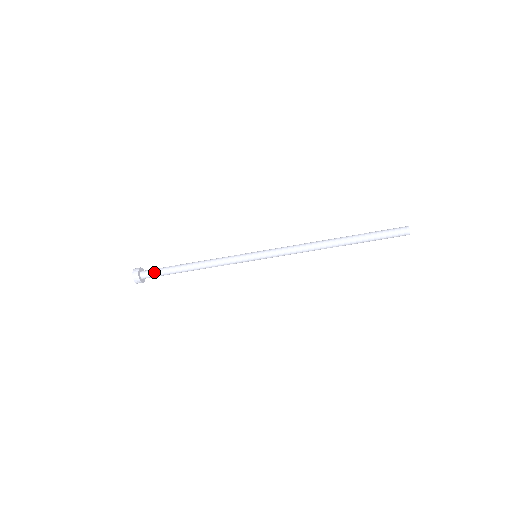
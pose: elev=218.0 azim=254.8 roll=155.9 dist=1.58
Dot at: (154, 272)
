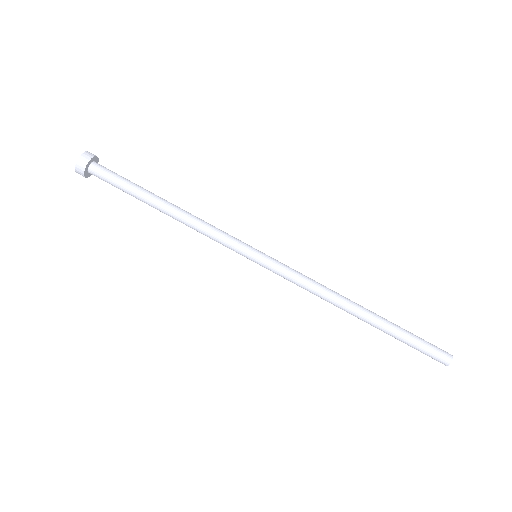
Dot at: (115, 173)
